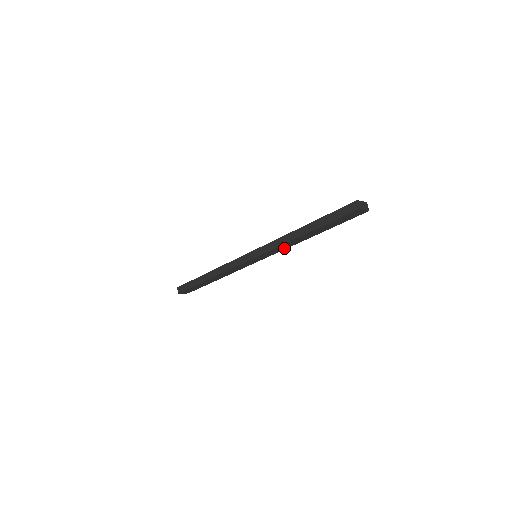
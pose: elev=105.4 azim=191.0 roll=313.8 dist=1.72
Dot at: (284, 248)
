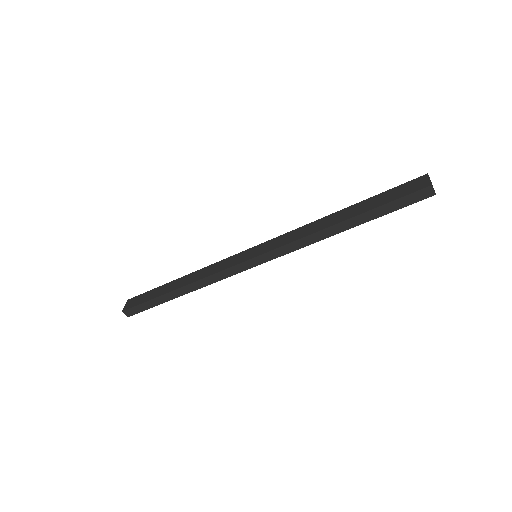
Dot at: occluded
